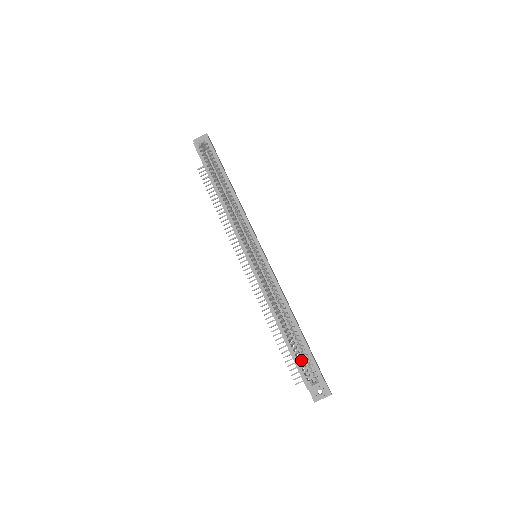
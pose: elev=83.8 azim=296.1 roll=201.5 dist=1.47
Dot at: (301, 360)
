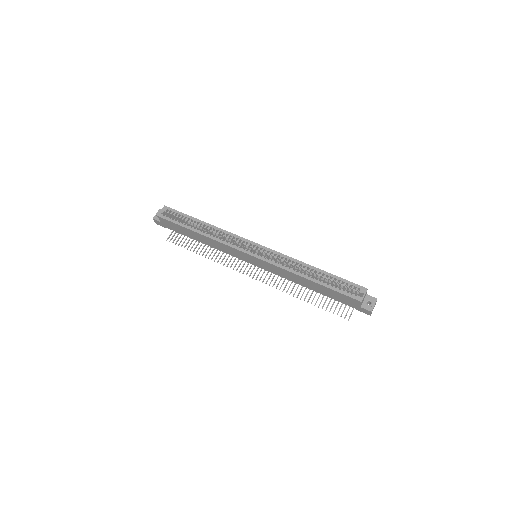
Dot at: occluded
